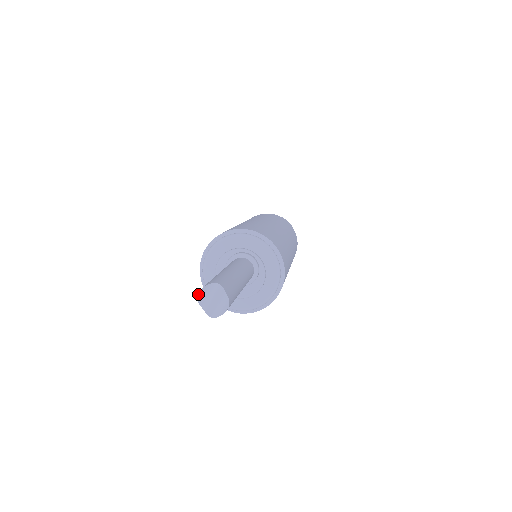
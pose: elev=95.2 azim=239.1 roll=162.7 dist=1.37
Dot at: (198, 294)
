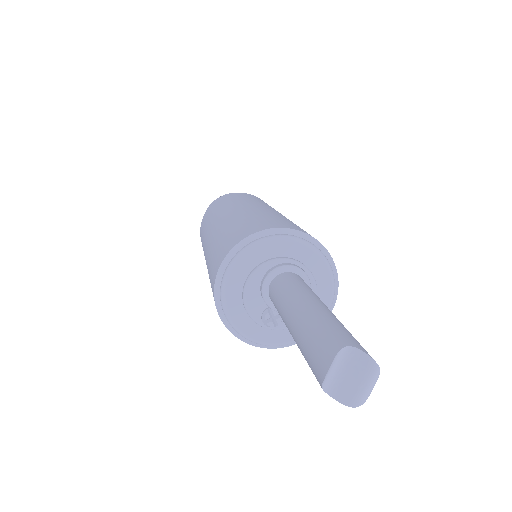
Dot at: (325, 375)
